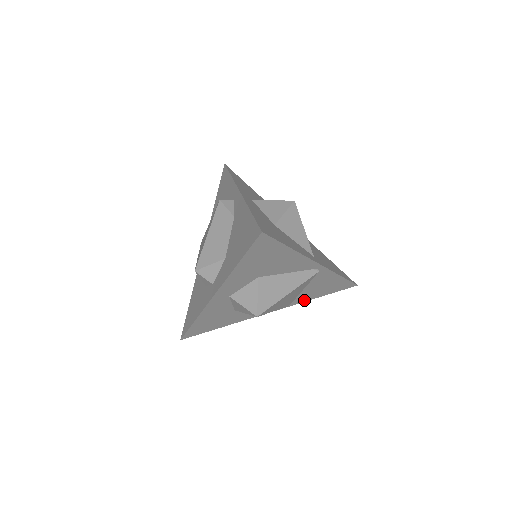
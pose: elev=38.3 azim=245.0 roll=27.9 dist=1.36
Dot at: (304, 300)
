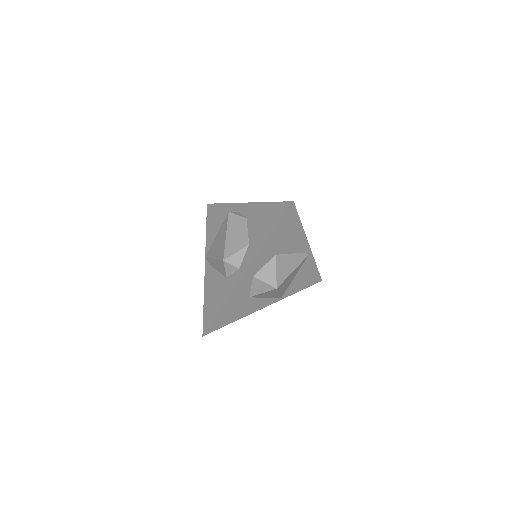
Dot at: (290, 294)
